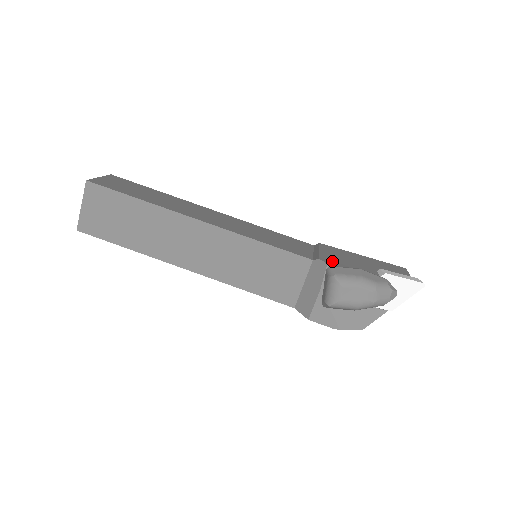
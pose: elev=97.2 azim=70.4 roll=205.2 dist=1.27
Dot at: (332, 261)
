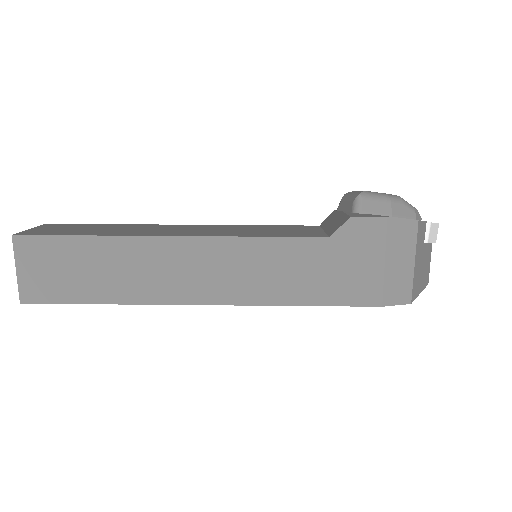
Dot at: occluded
